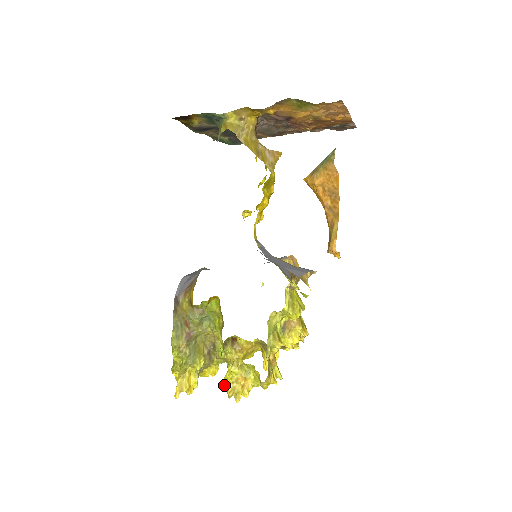
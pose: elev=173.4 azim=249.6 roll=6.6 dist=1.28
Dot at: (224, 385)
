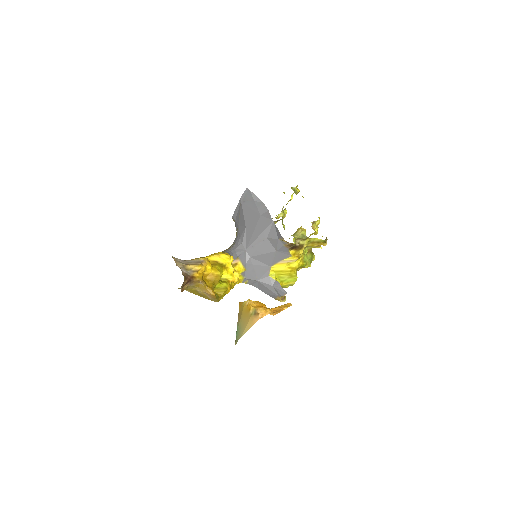
Dot at: occluded
